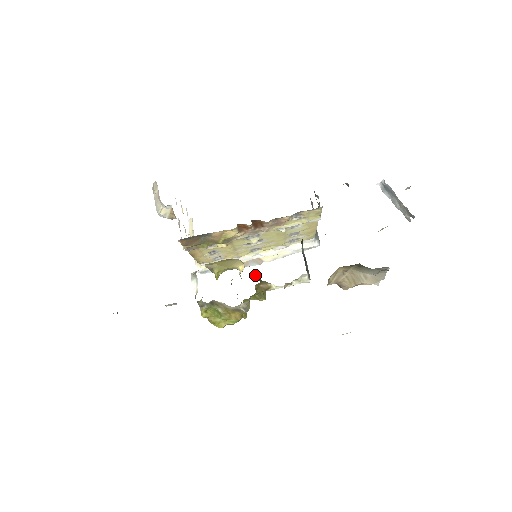
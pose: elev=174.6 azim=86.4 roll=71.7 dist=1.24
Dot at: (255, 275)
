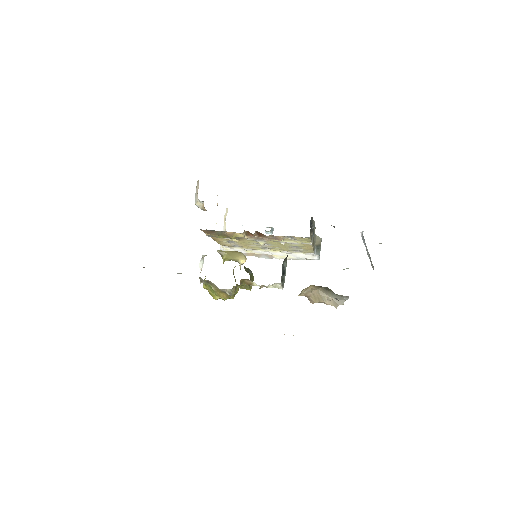
Dot at: (249, 270)
